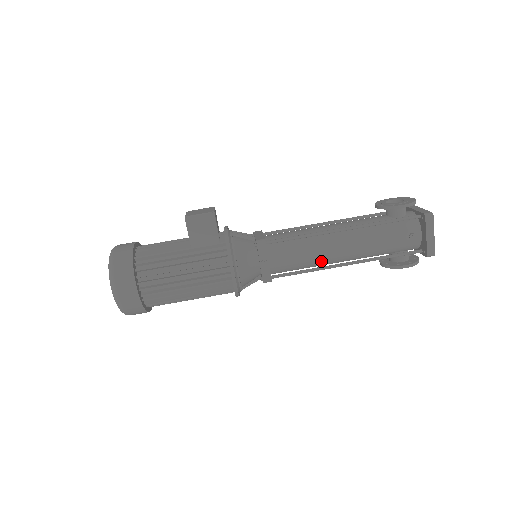
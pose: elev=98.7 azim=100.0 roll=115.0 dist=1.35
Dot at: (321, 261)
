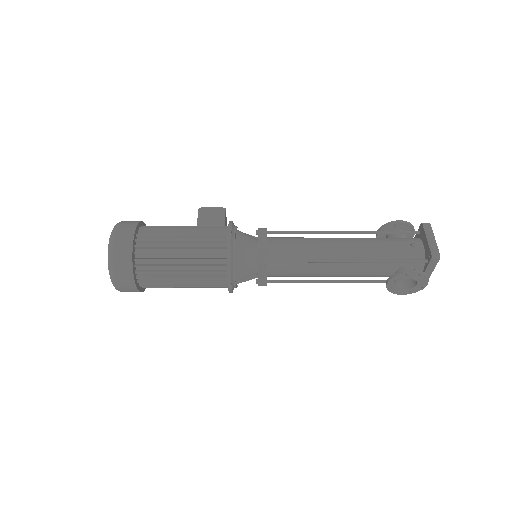
Dot at: (320, 256)
